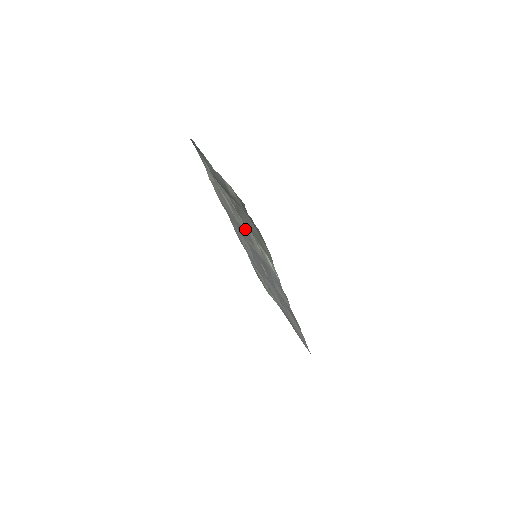
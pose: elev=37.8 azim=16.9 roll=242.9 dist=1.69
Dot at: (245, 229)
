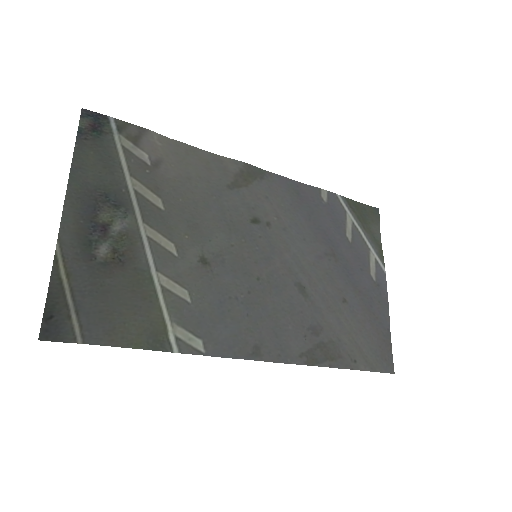
Dot at: (185, 250)
